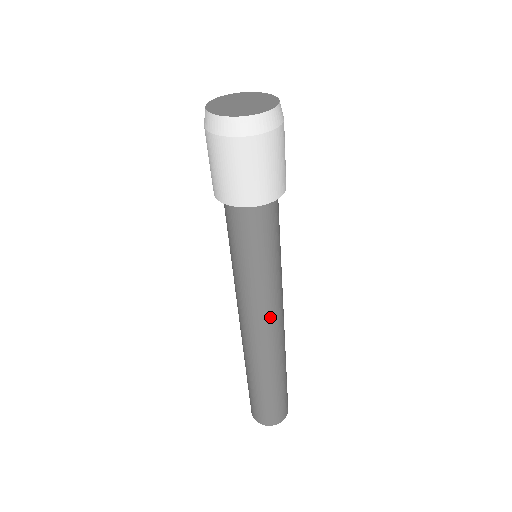
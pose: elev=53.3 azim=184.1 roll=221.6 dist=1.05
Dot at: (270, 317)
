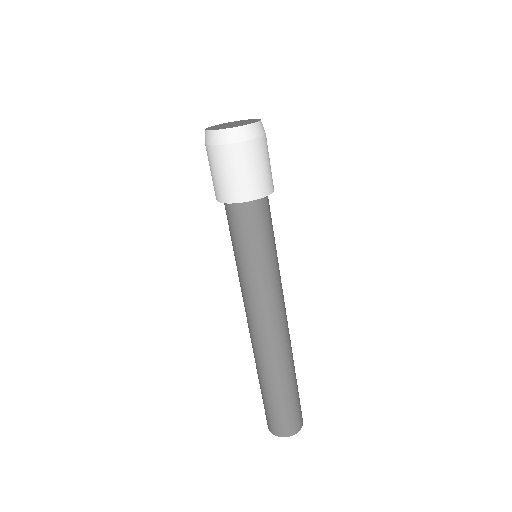
Dot at: (264, 313)
